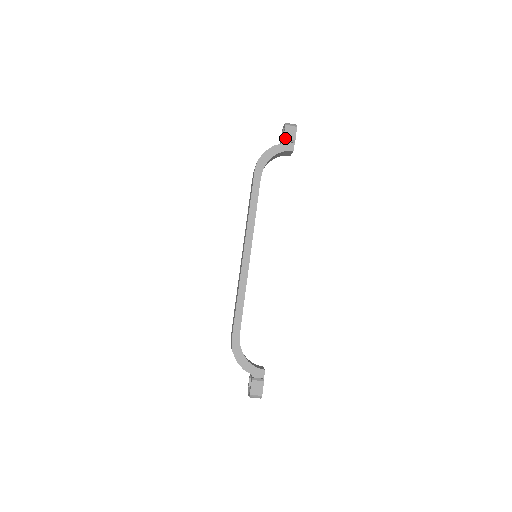
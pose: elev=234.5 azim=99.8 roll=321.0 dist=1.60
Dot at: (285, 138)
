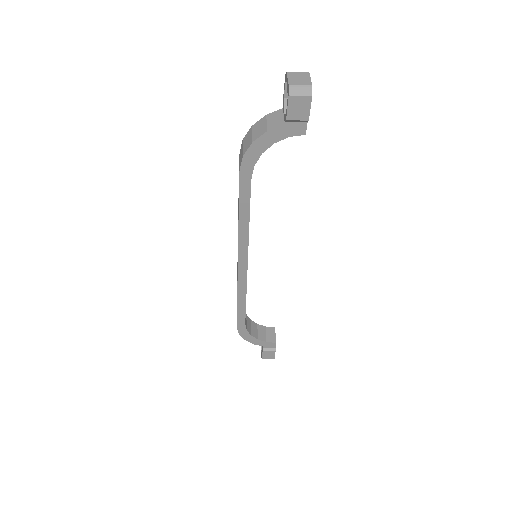
Dot at: (289, 119)
